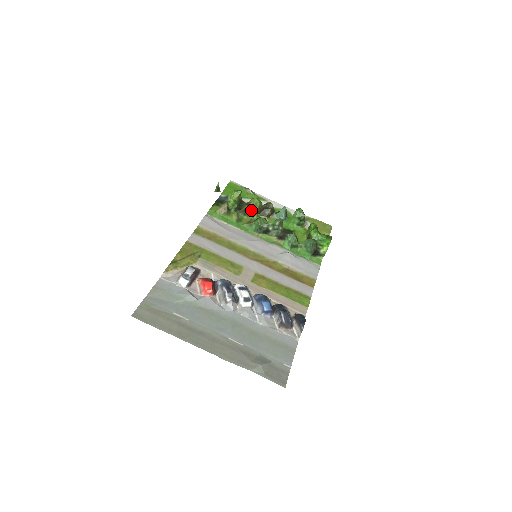
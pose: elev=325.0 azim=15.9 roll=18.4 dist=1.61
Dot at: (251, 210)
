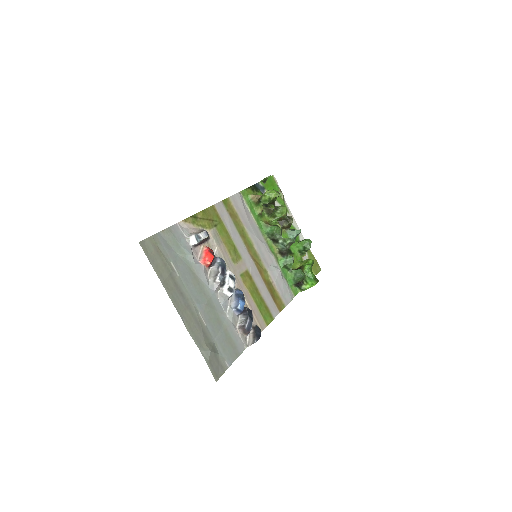
Dot at: (275, 214)
